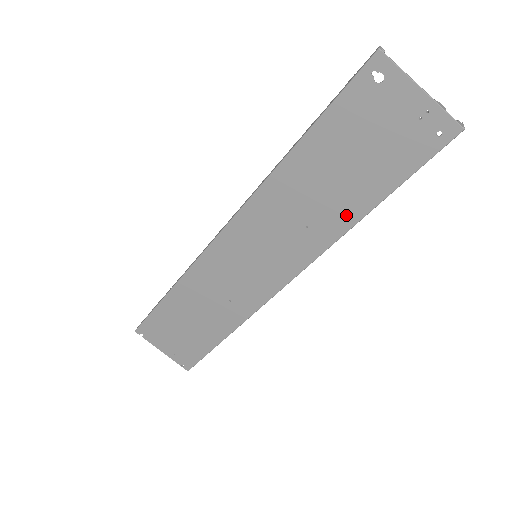
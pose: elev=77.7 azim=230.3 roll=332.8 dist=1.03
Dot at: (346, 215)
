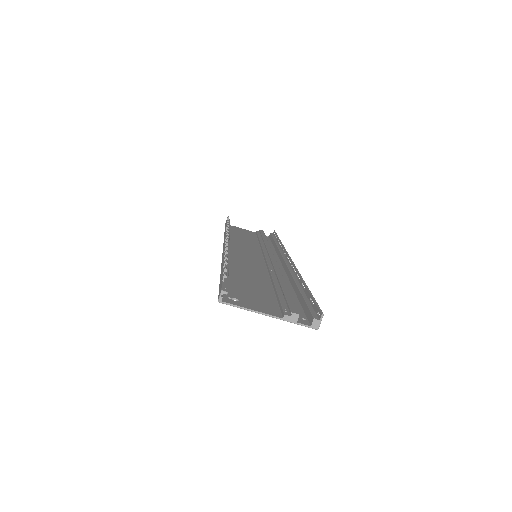
Dot at: occluded
